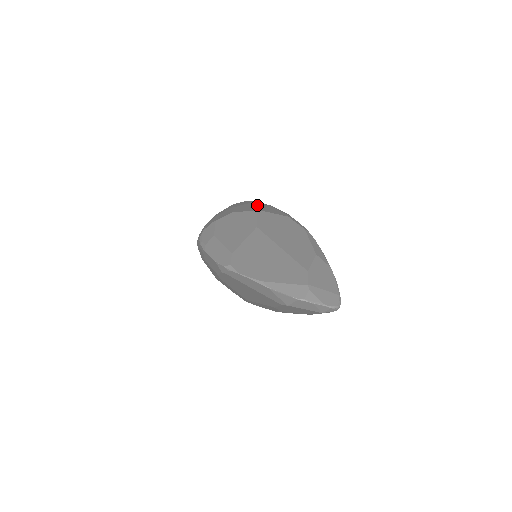
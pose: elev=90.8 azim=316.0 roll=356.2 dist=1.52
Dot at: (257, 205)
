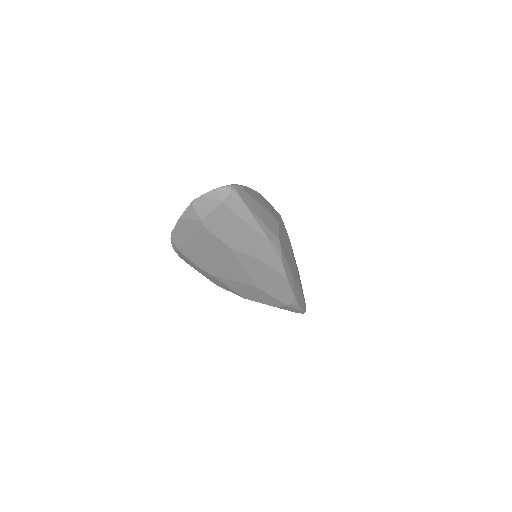
Dot at: occluded
